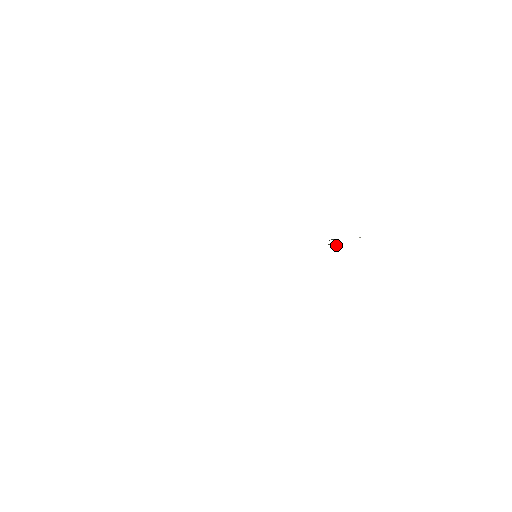
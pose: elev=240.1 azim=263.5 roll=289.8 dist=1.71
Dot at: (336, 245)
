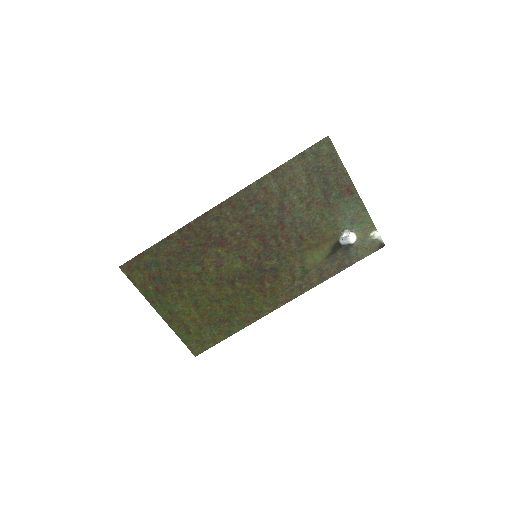
Dot at: (344, 234)
